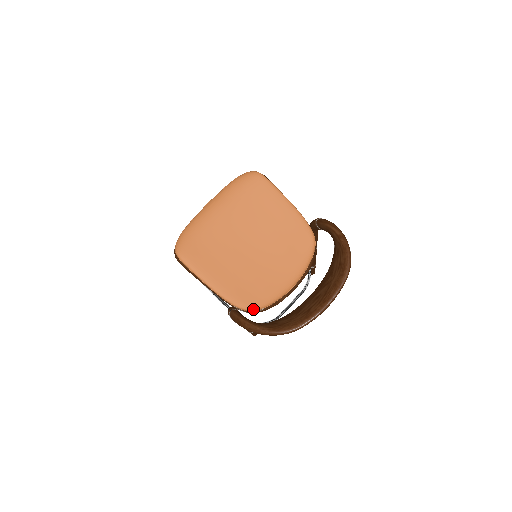
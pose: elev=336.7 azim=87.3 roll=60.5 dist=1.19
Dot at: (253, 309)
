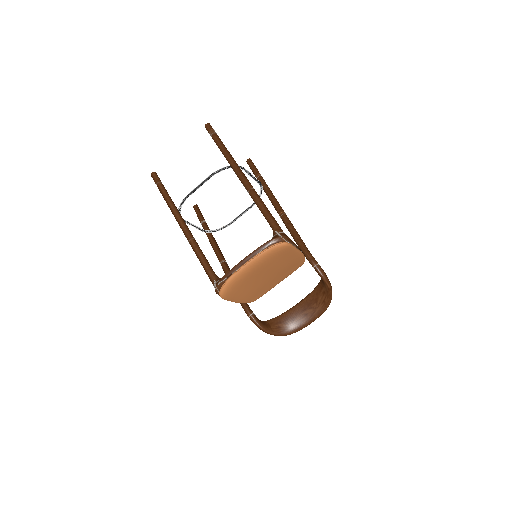
Dot at: occluded
